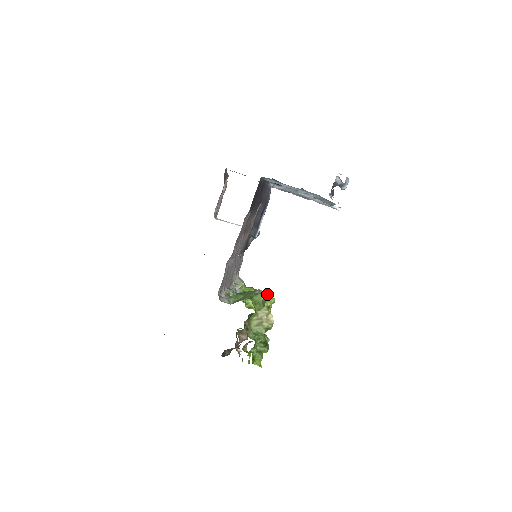
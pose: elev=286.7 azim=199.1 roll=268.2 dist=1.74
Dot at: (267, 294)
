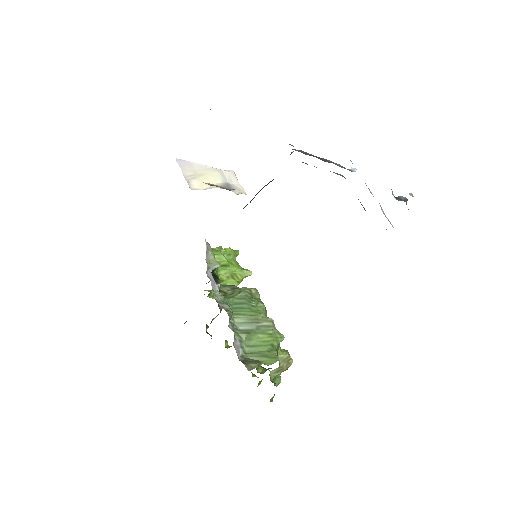
Dot at: (233, 251)
